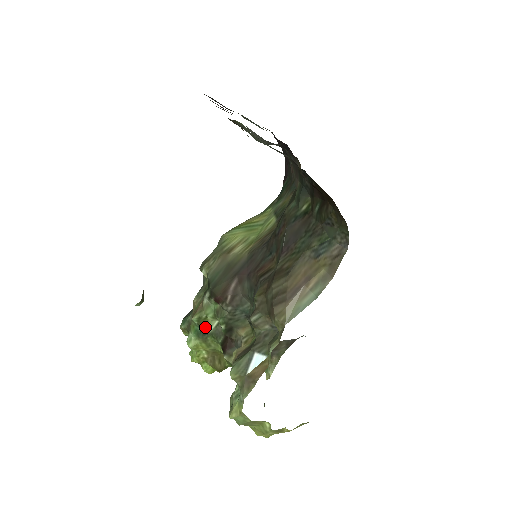
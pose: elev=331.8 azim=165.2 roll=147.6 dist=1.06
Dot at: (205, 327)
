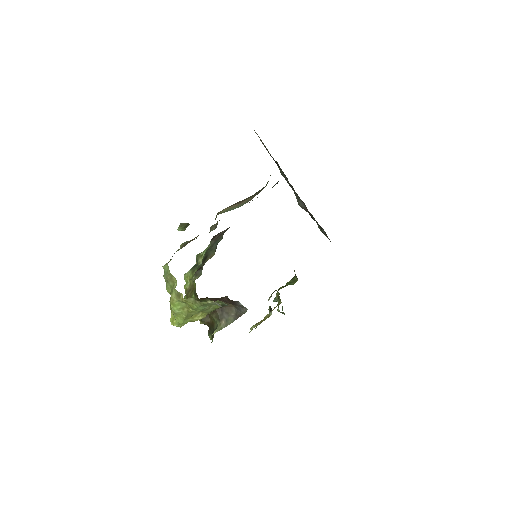
Dot at: (198, 262)
